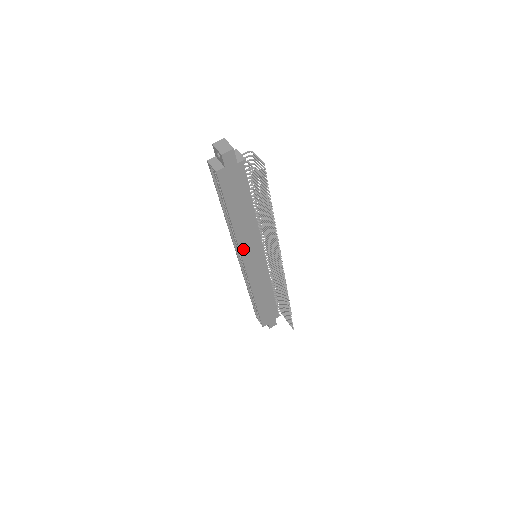
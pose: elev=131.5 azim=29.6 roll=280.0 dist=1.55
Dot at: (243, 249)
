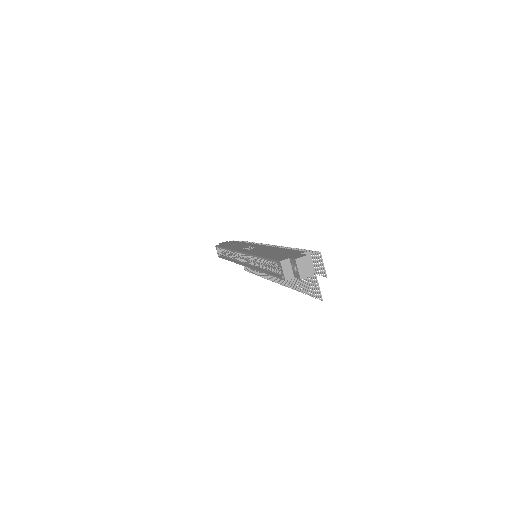
Dot at: occluded
